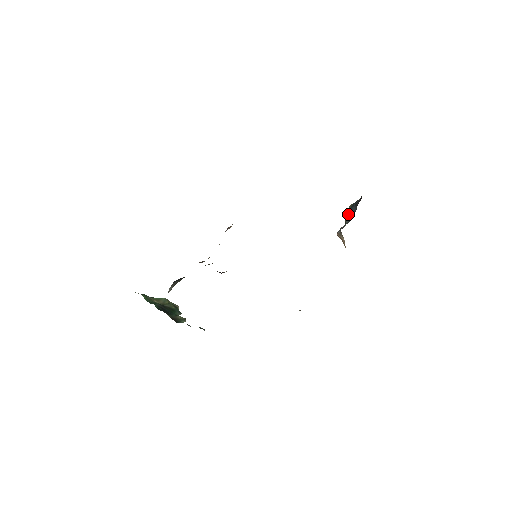
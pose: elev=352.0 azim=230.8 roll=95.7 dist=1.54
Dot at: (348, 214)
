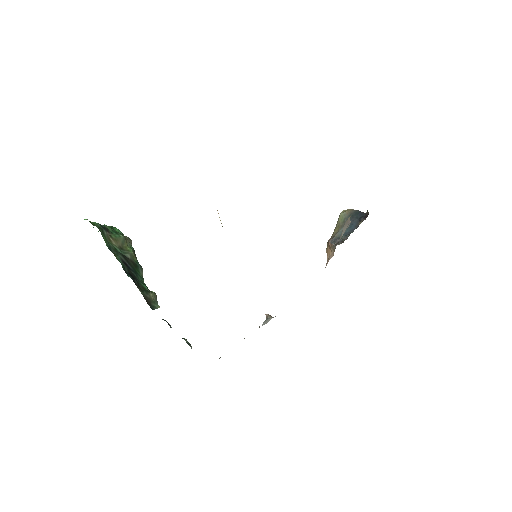
Dot at: occluded
